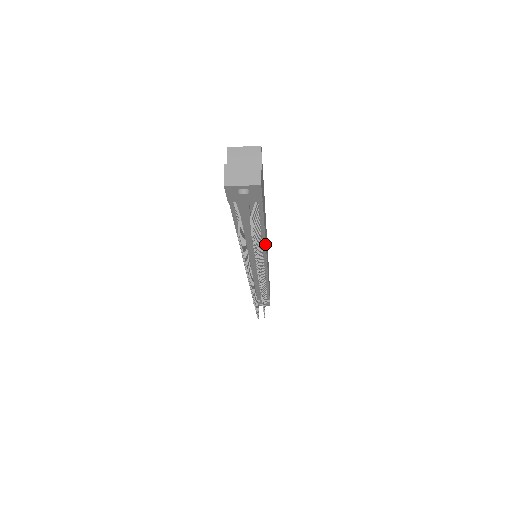
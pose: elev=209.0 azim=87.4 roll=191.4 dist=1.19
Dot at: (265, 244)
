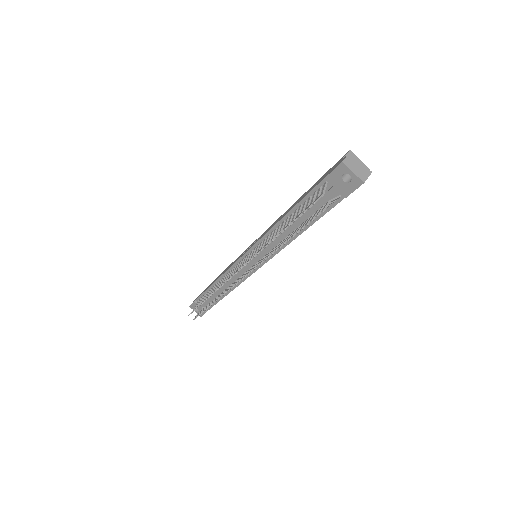
Dot at: (288, 244)
